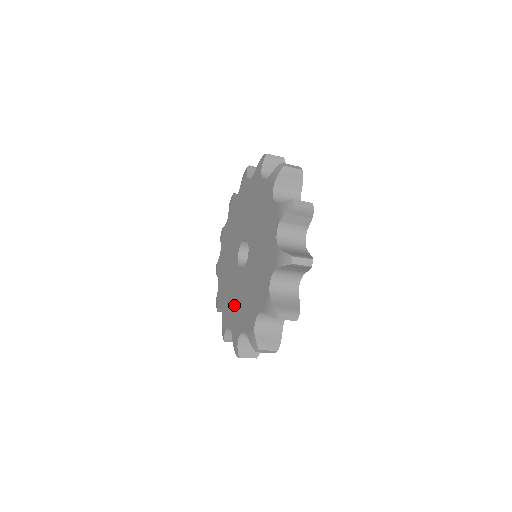
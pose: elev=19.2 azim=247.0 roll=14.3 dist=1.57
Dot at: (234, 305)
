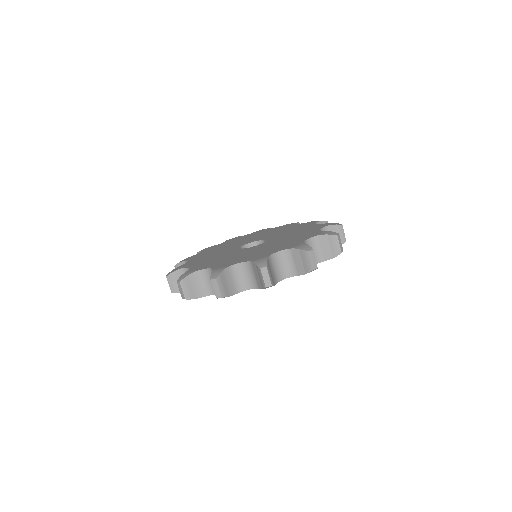
Dot at: (246, 255)
